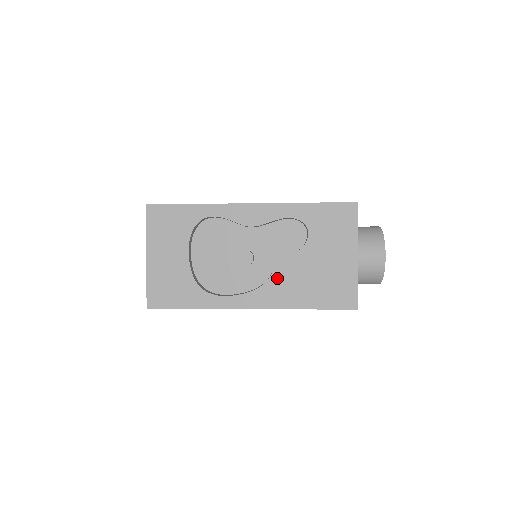
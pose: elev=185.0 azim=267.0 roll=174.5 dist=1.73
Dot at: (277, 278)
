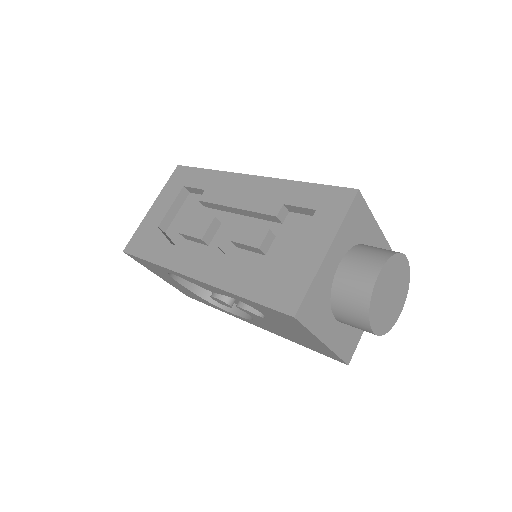
Dot at: (260, 322)
